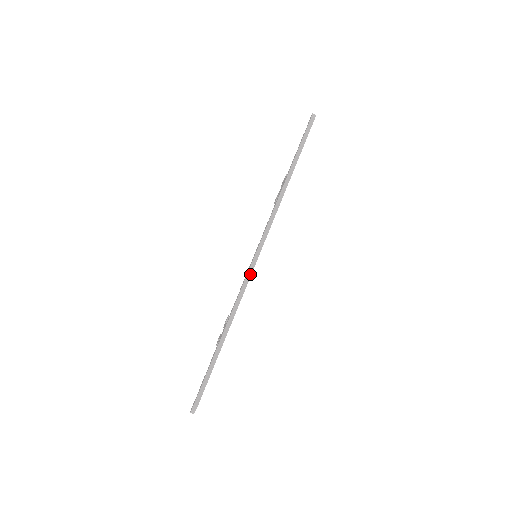
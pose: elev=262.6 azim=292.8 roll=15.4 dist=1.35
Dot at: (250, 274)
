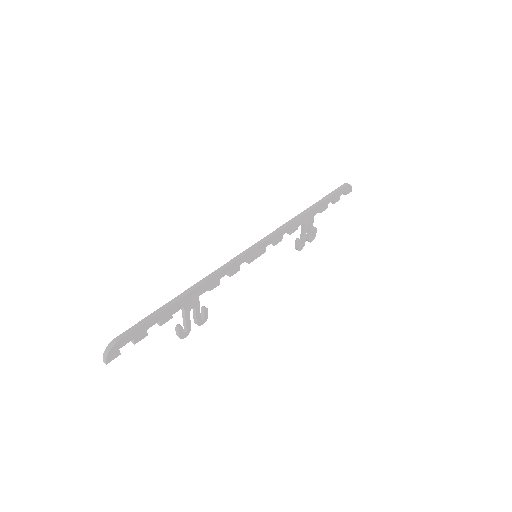
Dot at: (241, 256)
